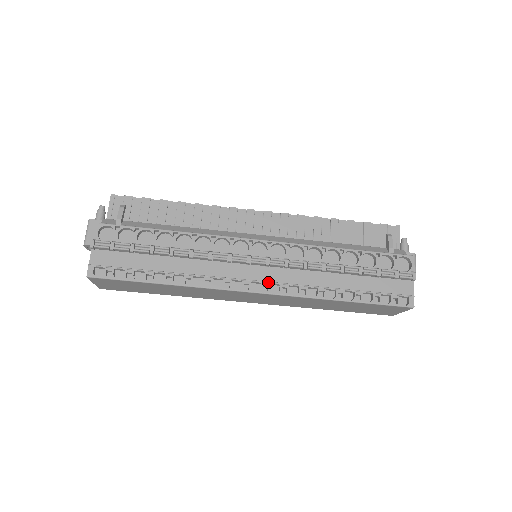
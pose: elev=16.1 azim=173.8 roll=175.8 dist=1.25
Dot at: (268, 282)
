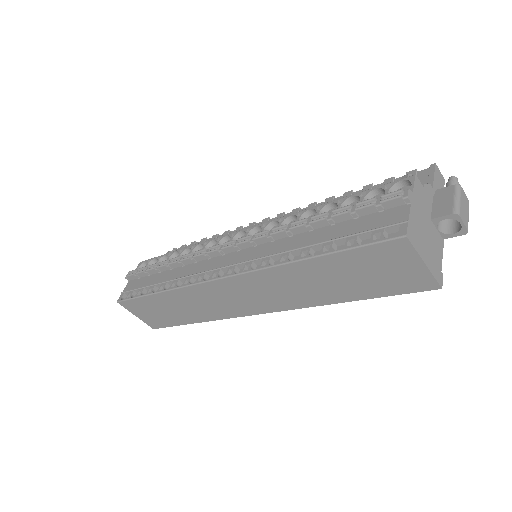
Dot at: (234, 264)
